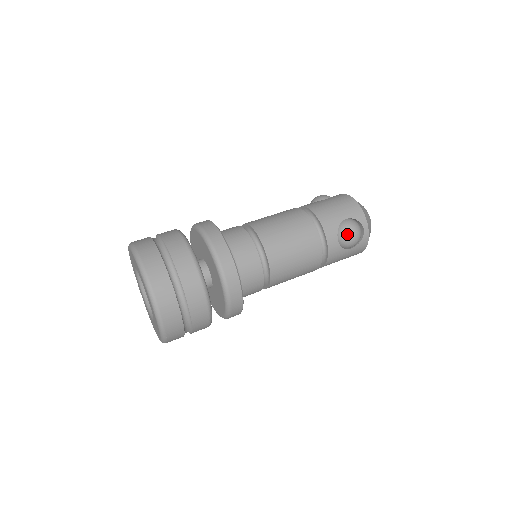
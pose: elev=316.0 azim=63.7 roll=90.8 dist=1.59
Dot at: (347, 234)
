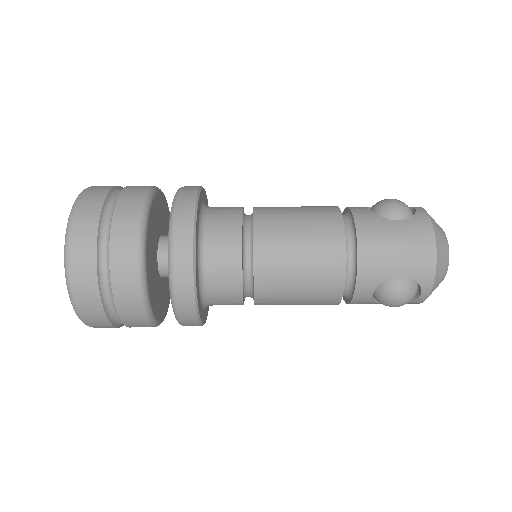
Dot at: (388, 298)
